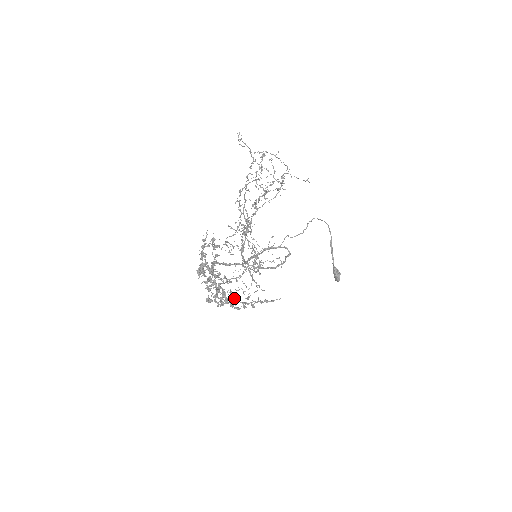
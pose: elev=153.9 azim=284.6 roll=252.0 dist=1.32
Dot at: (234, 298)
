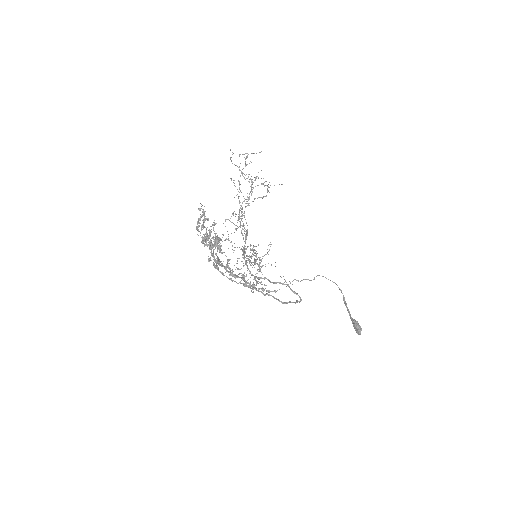
Dot at: (235, 281)
